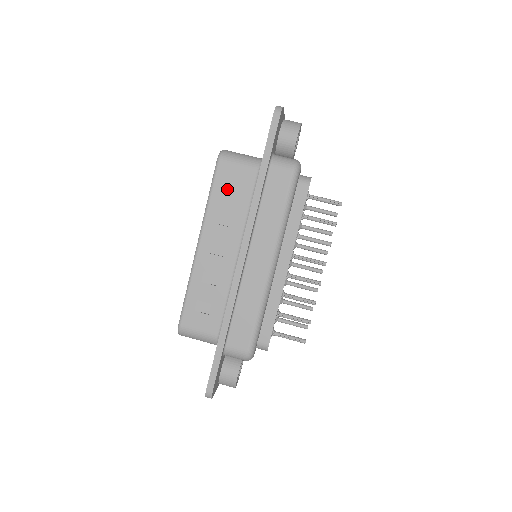
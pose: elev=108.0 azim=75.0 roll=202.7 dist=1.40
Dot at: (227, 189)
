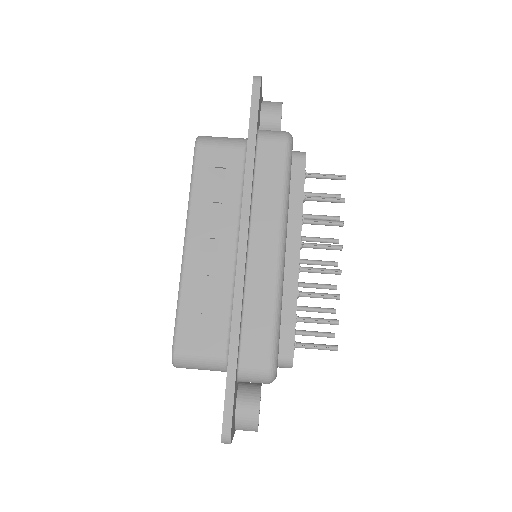
Dot at: (211, 174)
